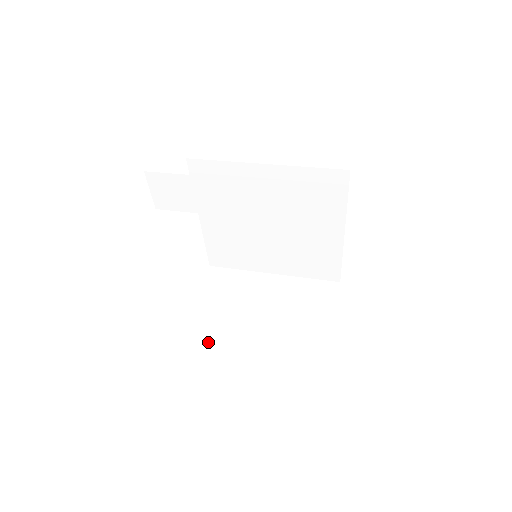
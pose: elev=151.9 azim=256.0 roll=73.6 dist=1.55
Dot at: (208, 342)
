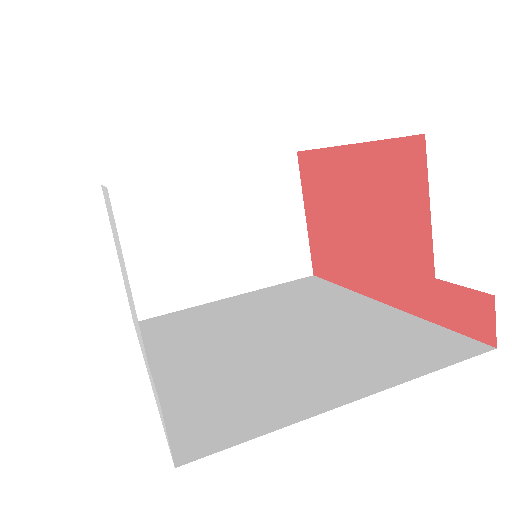
Dot at: (173, 309)
